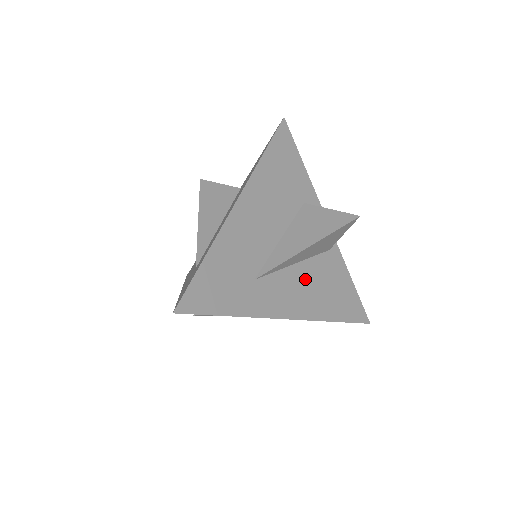
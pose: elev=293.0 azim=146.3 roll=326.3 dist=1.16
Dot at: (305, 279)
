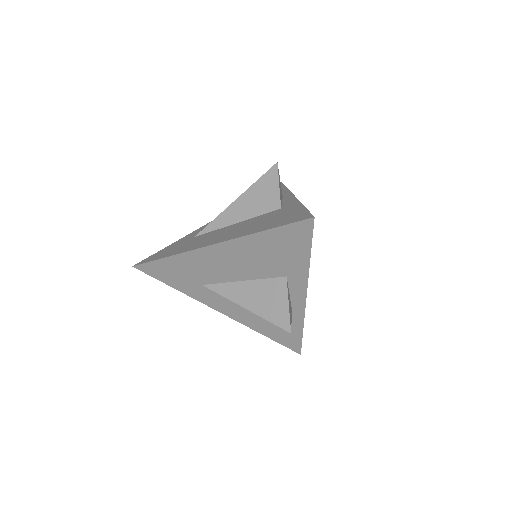
Dot at: occluded
